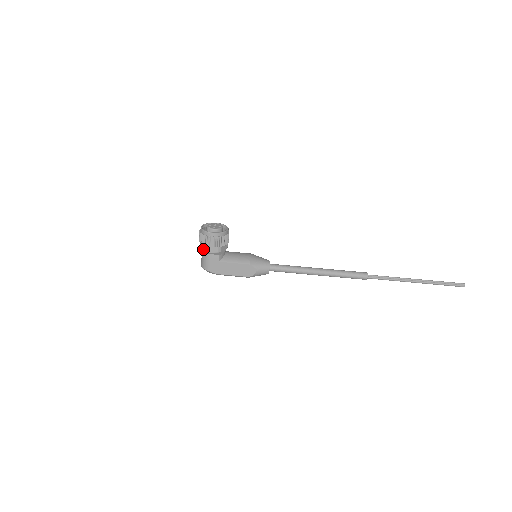
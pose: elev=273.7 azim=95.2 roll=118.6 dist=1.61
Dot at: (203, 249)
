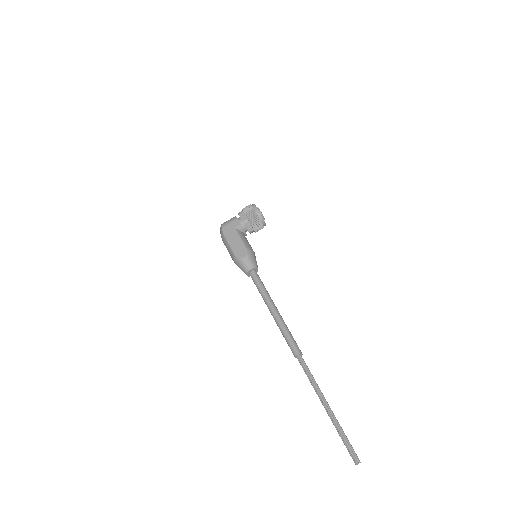
Dot at: (238, 213)
